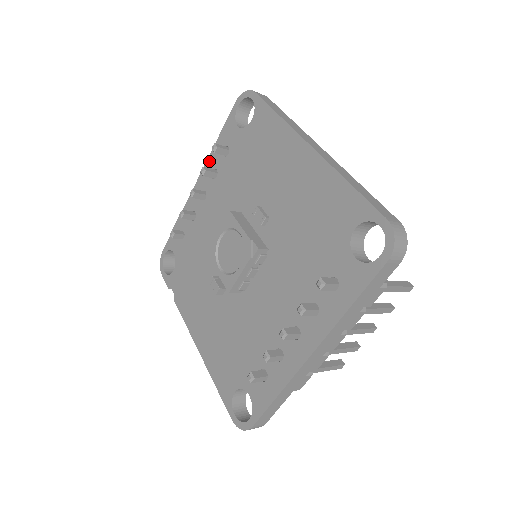
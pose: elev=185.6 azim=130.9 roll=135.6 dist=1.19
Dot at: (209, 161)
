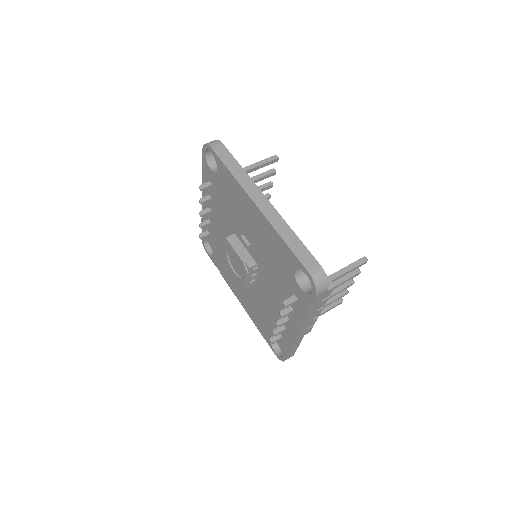
Dot at: occluded
